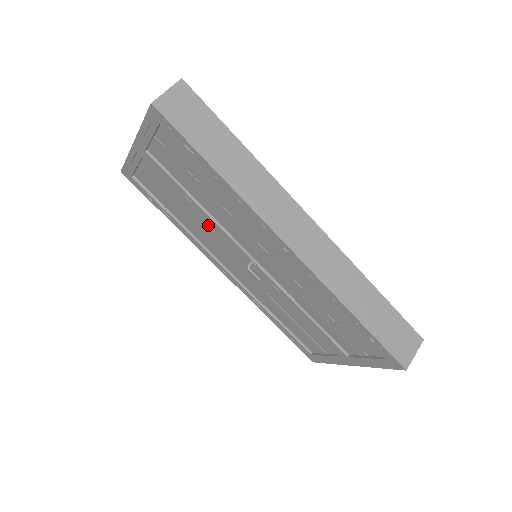
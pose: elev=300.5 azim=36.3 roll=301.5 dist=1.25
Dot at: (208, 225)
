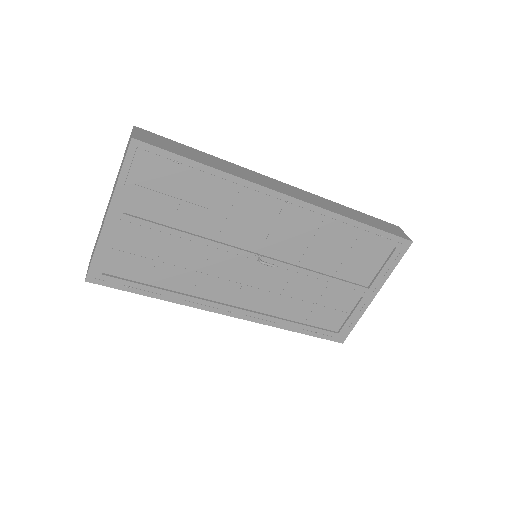
Dot at: (203, 258)
